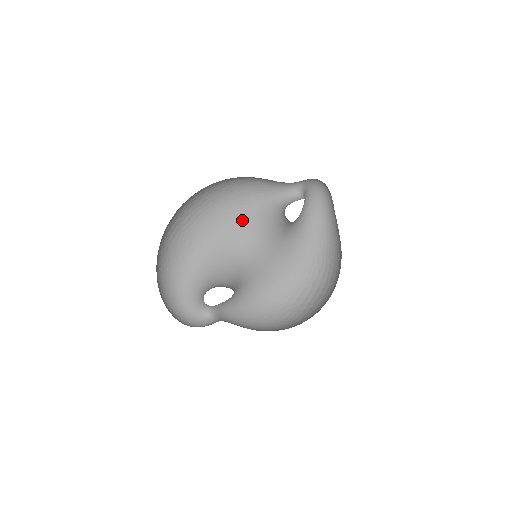
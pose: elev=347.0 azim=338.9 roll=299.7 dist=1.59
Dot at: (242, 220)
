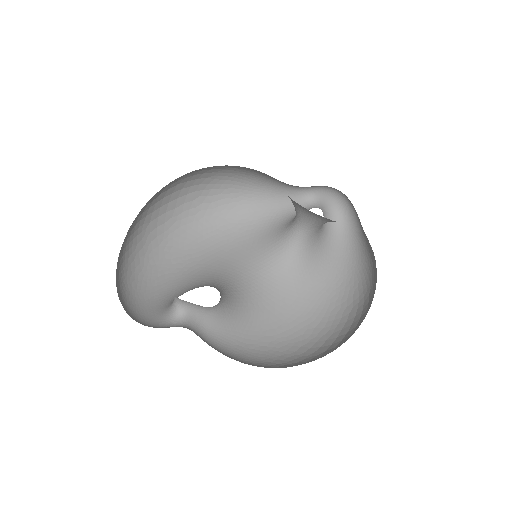
Dot at: (246, 246)
